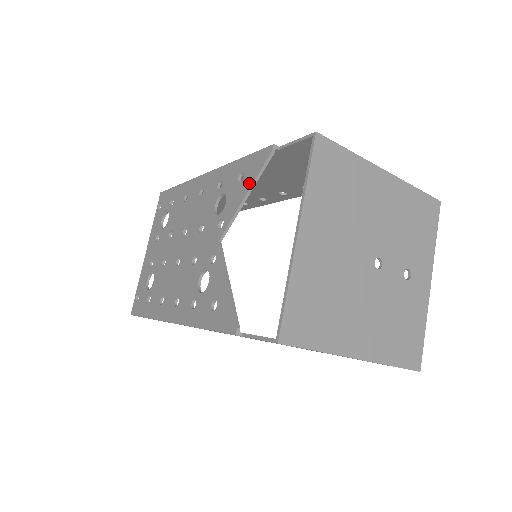
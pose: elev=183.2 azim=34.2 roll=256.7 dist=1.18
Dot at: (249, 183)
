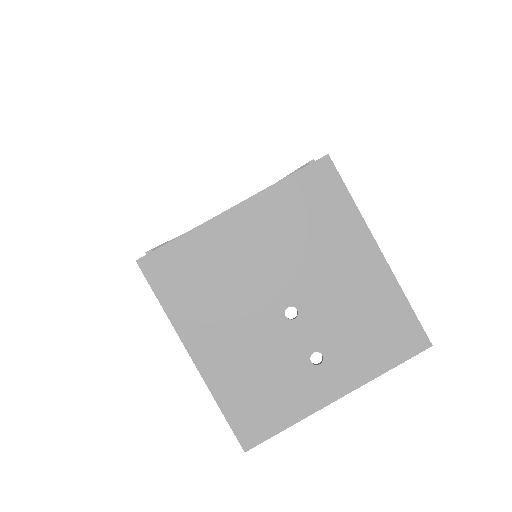
Dot at: occluded
